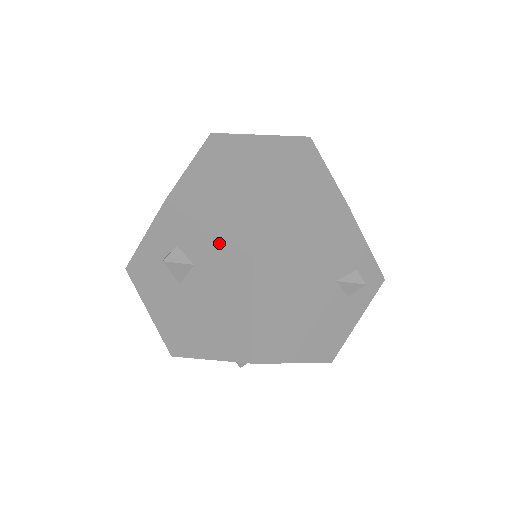
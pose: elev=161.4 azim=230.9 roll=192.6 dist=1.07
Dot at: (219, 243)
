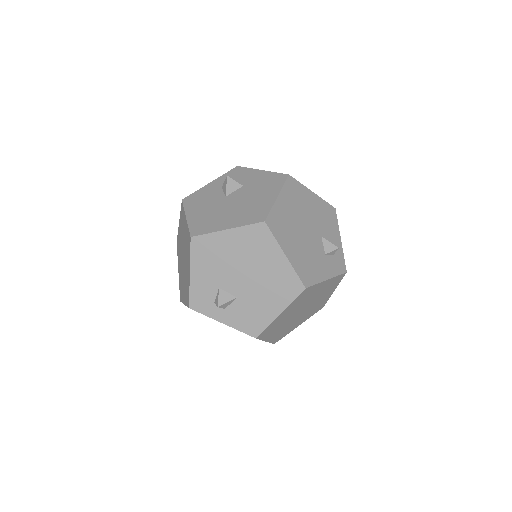
Dot at: (267, 174)
